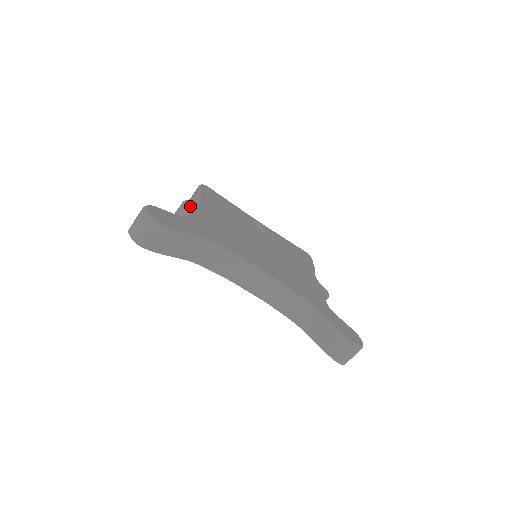
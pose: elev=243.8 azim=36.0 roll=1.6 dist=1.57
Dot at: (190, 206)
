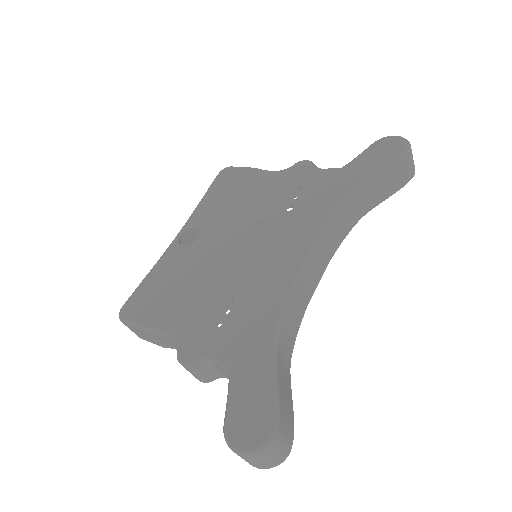
Dot at: (193, 356)
